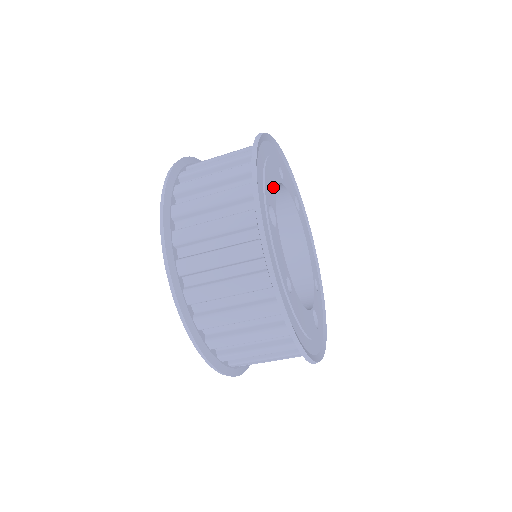
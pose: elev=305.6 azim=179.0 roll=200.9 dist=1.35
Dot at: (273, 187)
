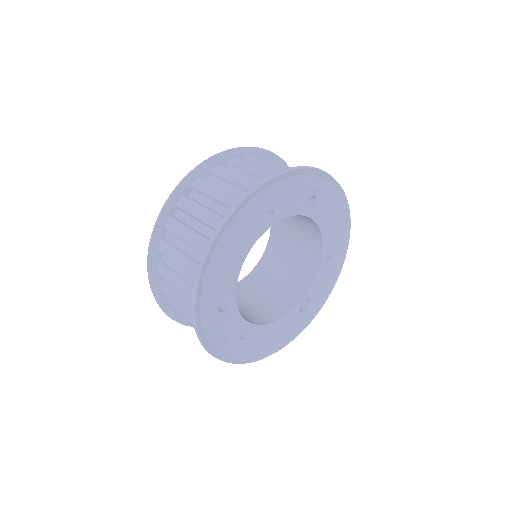
Dot at: (237, 266)
